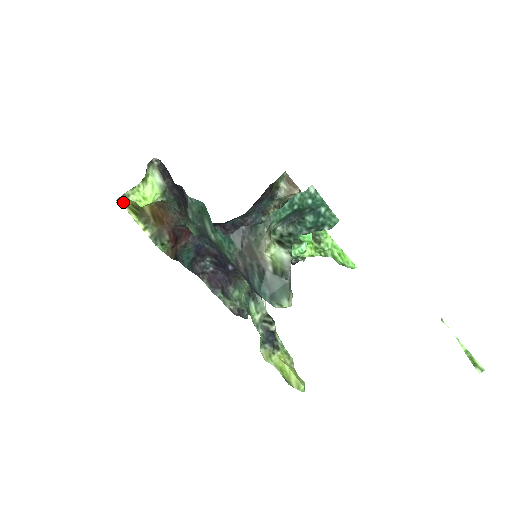
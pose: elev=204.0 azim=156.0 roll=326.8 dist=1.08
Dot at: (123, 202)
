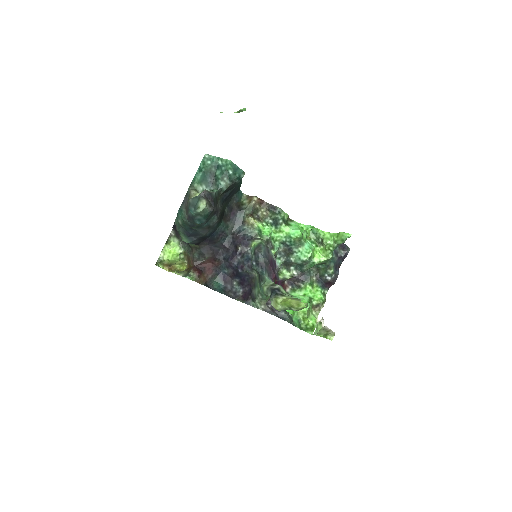
Dot at: (169, 271)
